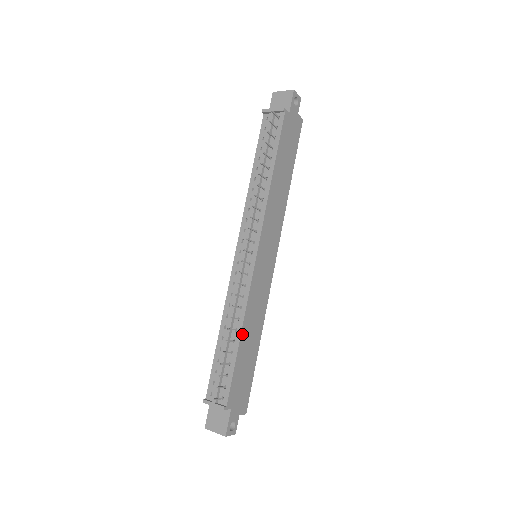
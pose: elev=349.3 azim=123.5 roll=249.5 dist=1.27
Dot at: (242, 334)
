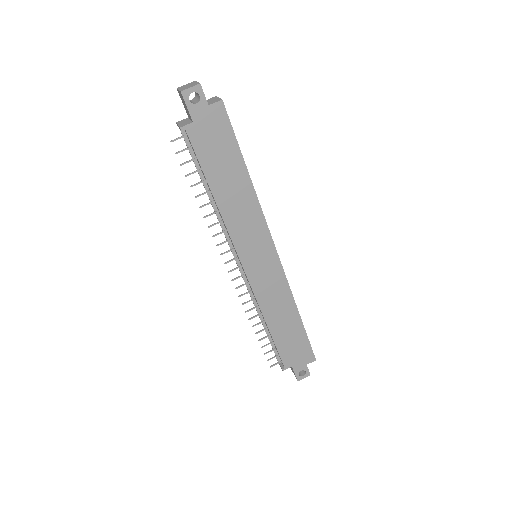
Dot at: (269, 324)
